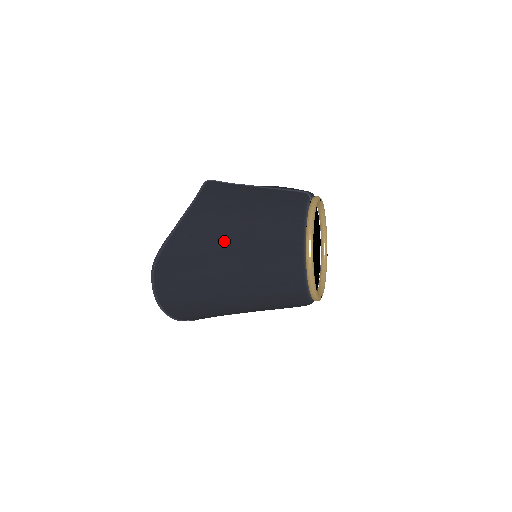
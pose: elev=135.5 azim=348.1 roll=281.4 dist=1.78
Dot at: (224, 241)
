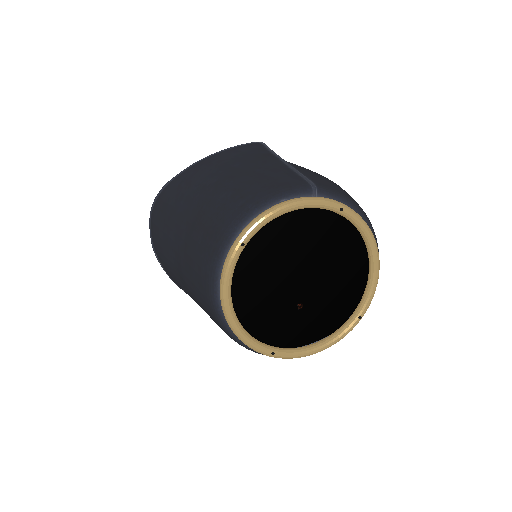
Dot at: (189, 202)
